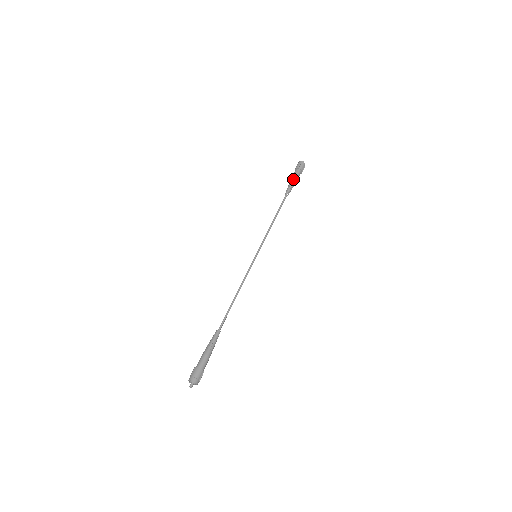
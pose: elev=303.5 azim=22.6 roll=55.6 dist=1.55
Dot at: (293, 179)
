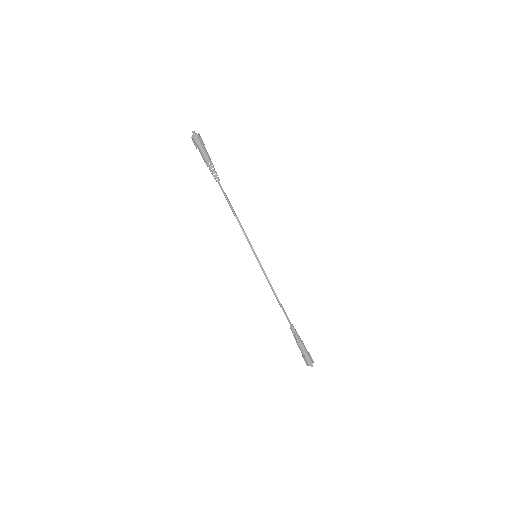
Dot at: (208, 162)
